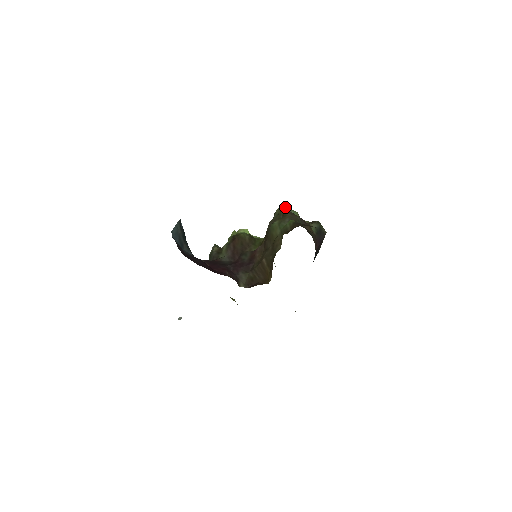
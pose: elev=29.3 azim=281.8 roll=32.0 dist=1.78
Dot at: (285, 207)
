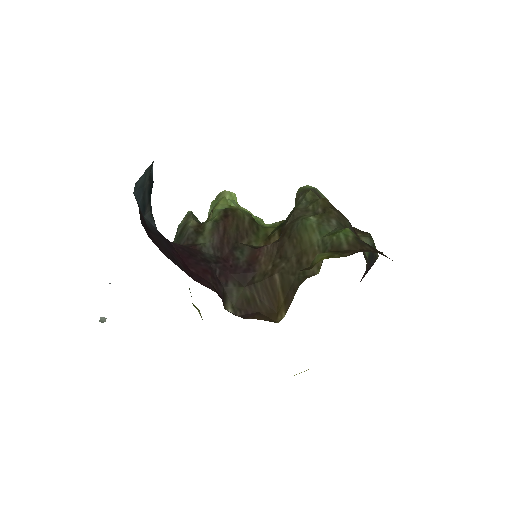
Dot at: (315, 188)
